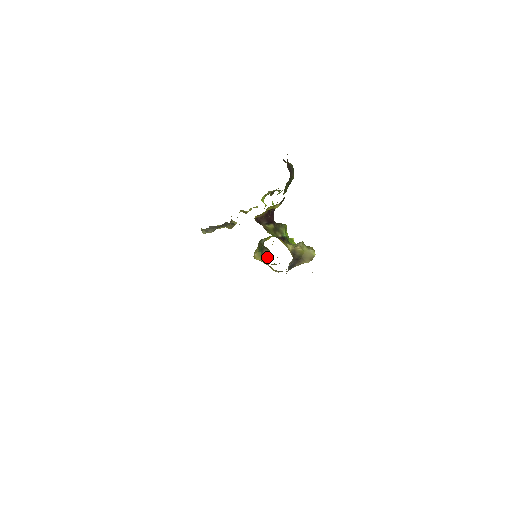
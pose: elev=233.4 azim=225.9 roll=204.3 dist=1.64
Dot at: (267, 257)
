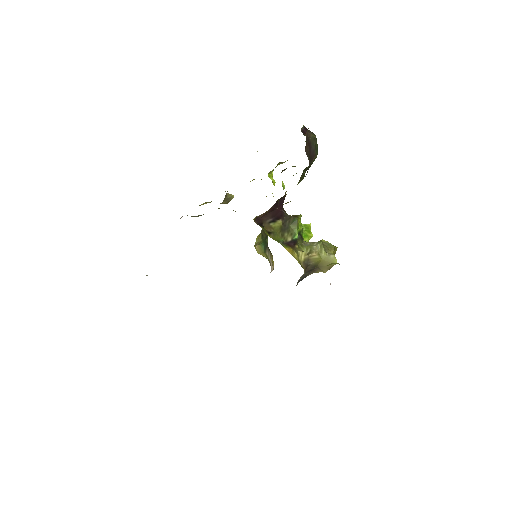
Dot at: (270, 262)
